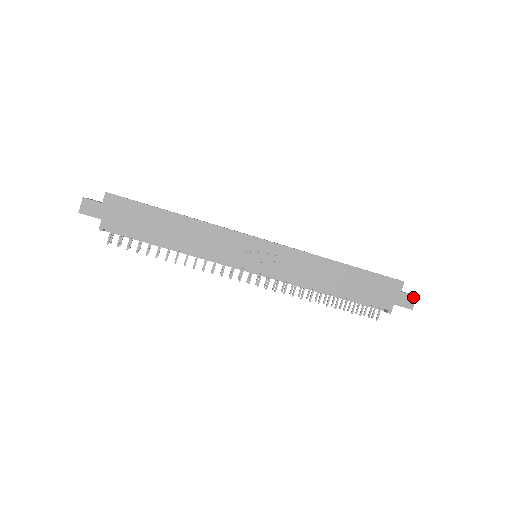
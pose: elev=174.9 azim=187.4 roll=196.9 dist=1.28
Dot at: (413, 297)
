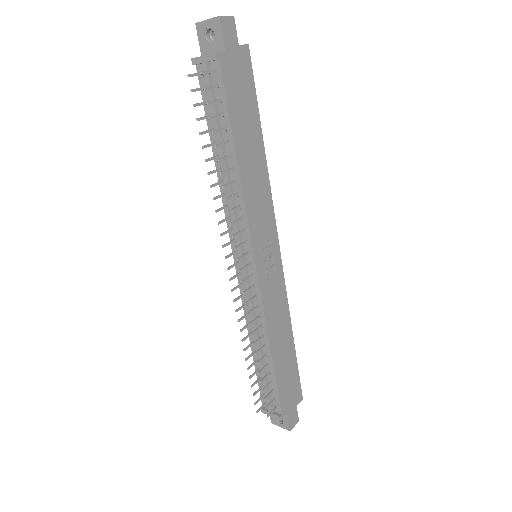
Dot at: (297, 419)
